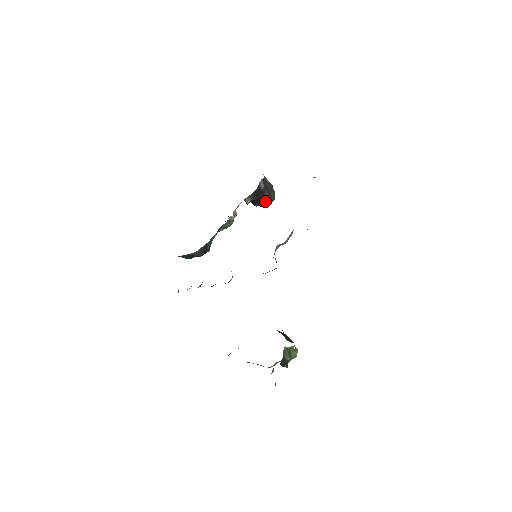
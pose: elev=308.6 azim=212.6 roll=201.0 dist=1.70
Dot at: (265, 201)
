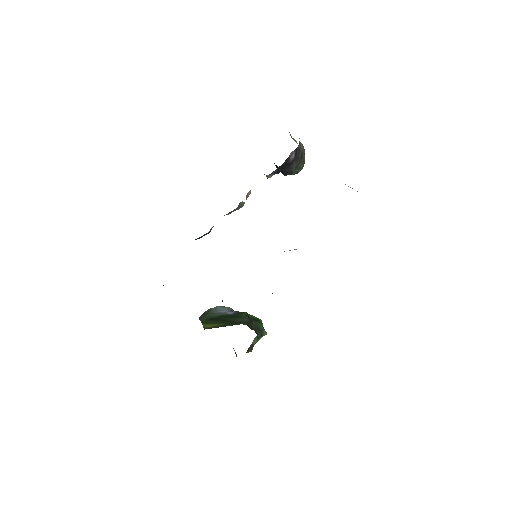
Dot at: (289, 173)
